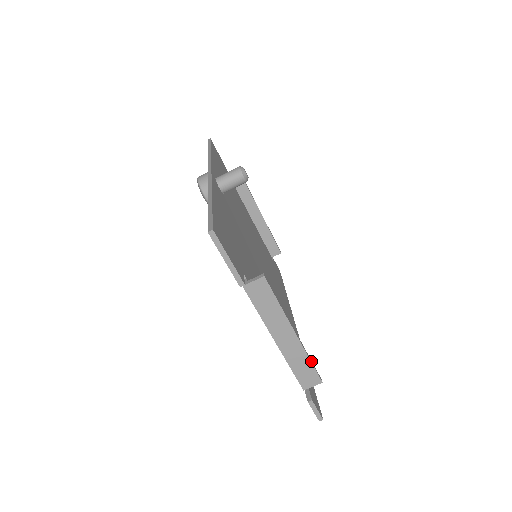
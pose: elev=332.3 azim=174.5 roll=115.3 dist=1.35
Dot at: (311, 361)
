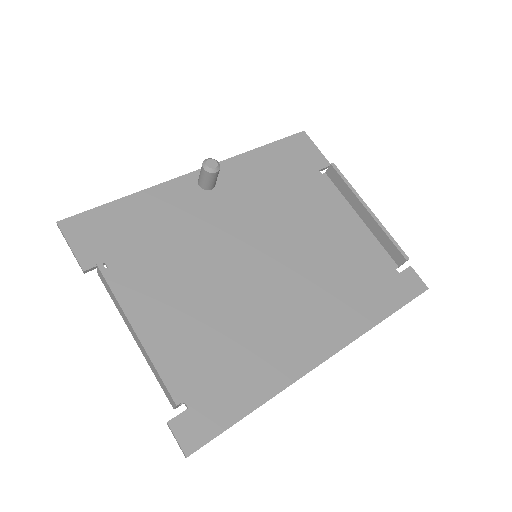
Dot at: (161, 372)
